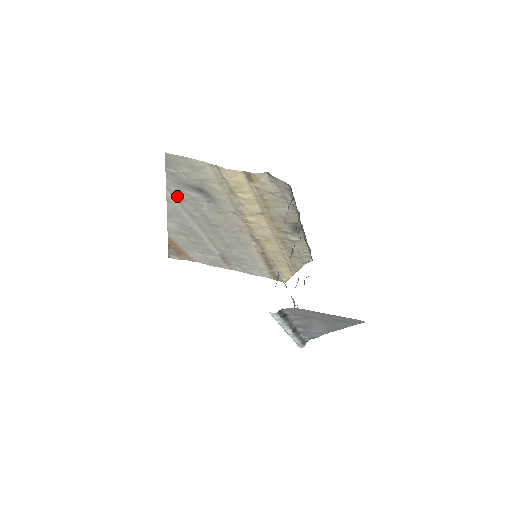
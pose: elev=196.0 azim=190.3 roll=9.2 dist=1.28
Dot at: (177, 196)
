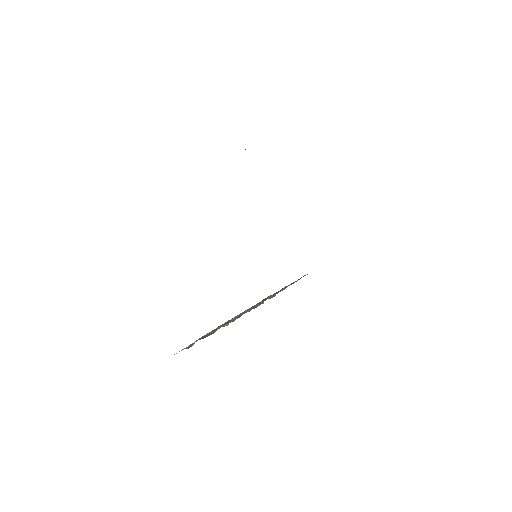
Dot at: occluded
